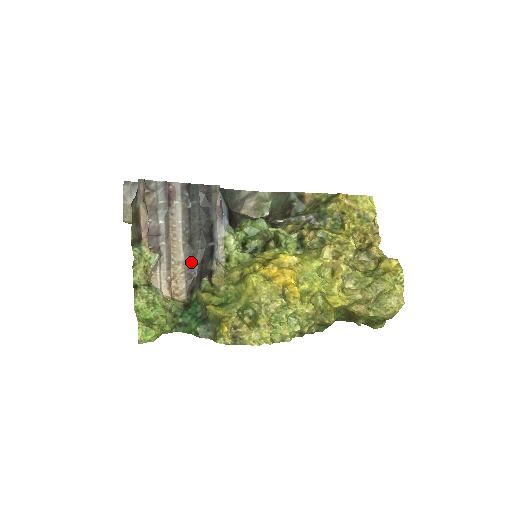
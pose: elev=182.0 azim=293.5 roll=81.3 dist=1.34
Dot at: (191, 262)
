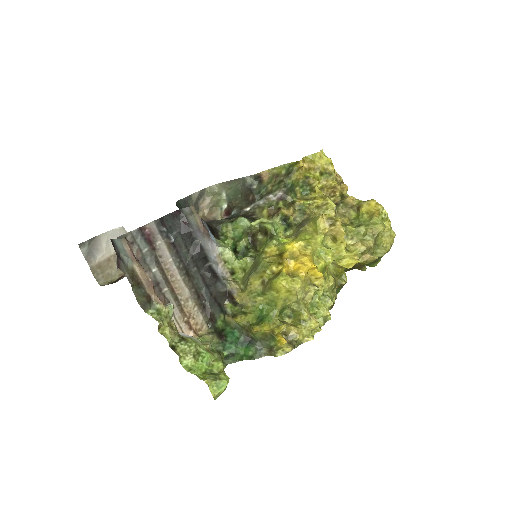
Dot at: (197, 292)
